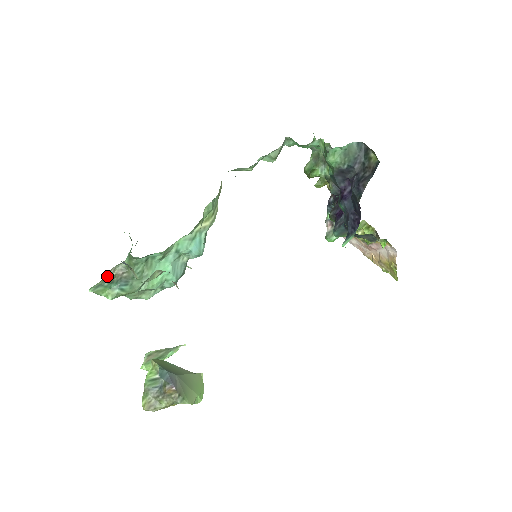
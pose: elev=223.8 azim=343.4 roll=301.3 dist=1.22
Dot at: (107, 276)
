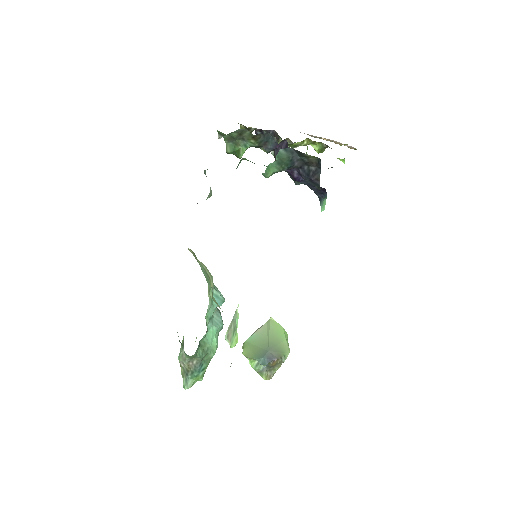
Dot at: (183, 370)
